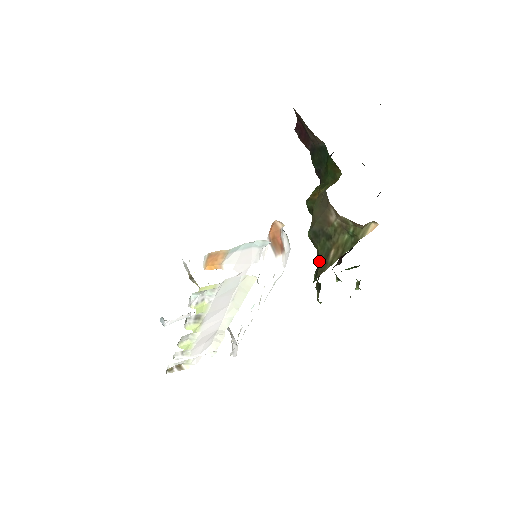
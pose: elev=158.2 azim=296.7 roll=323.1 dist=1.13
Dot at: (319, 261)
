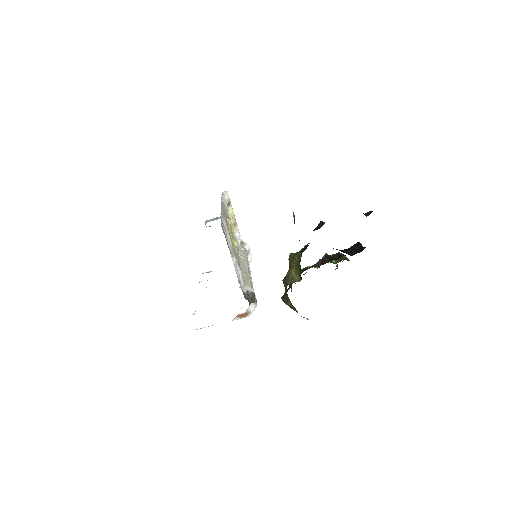
Dot at: (285, 295)
